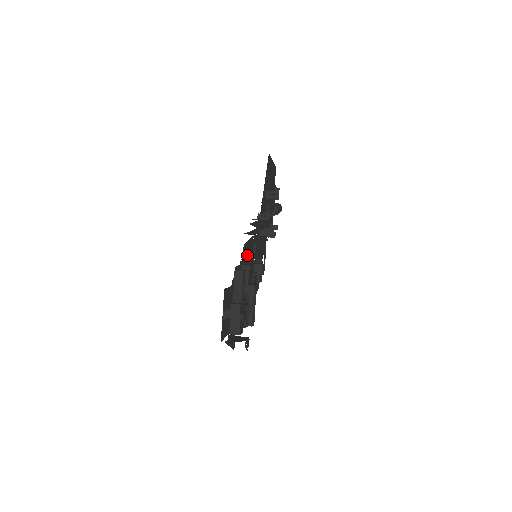
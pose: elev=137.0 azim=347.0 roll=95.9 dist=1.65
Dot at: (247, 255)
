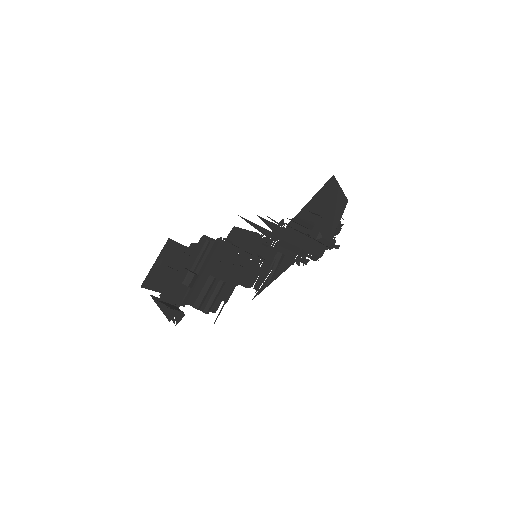
Dot at: occluded
